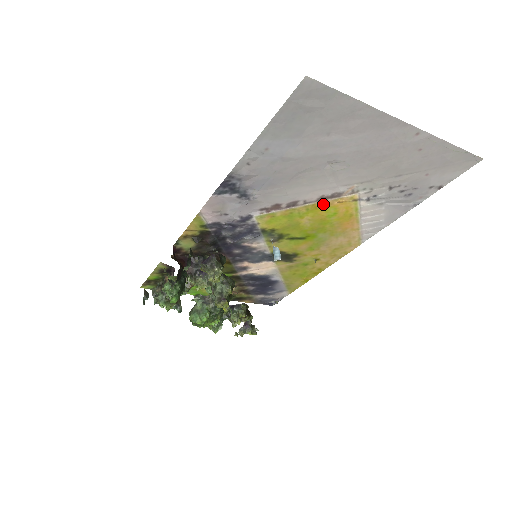
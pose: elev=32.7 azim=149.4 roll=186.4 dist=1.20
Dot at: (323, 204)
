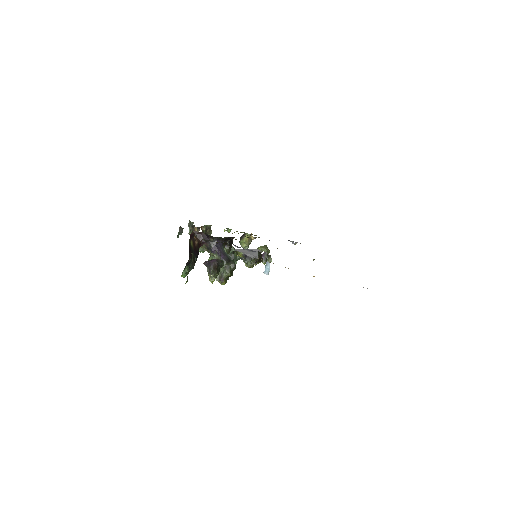
Dot at: occluded
